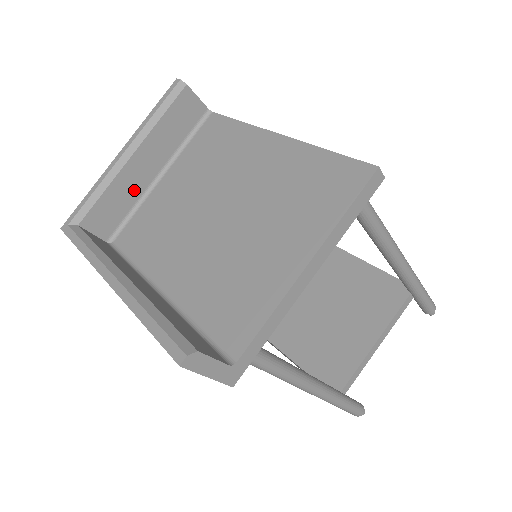
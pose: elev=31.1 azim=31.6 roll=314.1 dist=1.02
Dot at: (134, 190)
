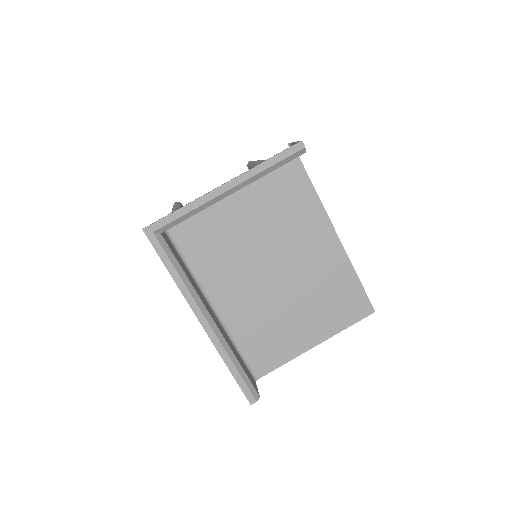
Dot at: occluded
